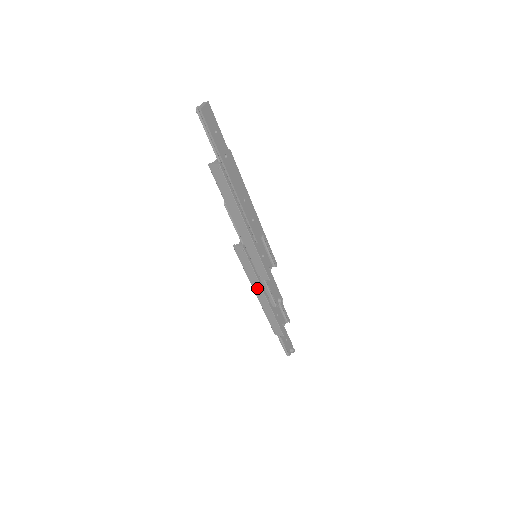
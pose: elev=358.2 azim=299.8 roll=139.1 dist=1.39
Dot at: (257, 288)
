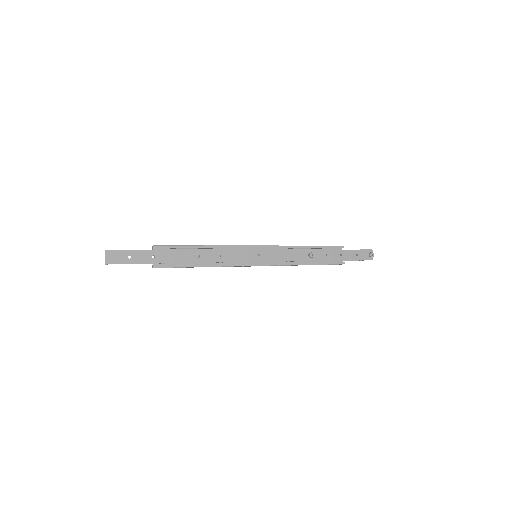
Dot at: occluded
